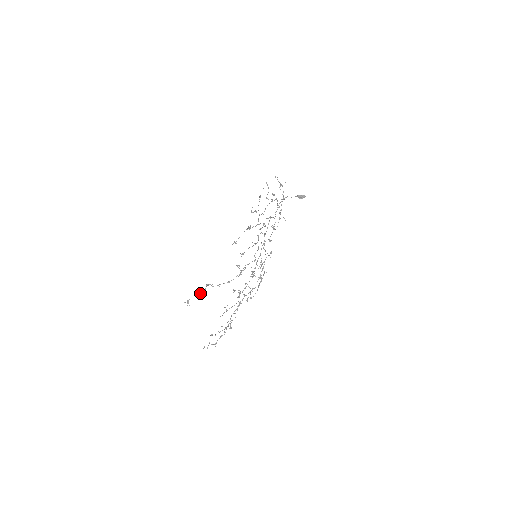
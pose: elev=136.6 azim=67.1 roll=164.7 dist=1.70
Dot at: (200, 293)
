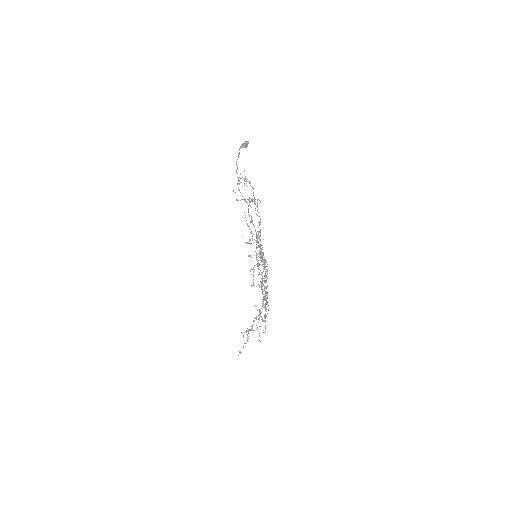
Dot at: (247, 341)
